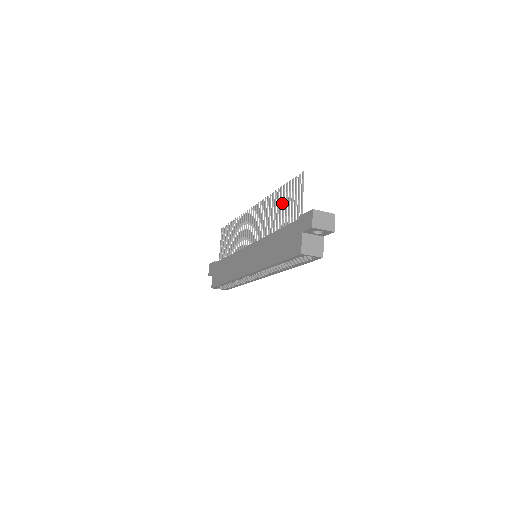
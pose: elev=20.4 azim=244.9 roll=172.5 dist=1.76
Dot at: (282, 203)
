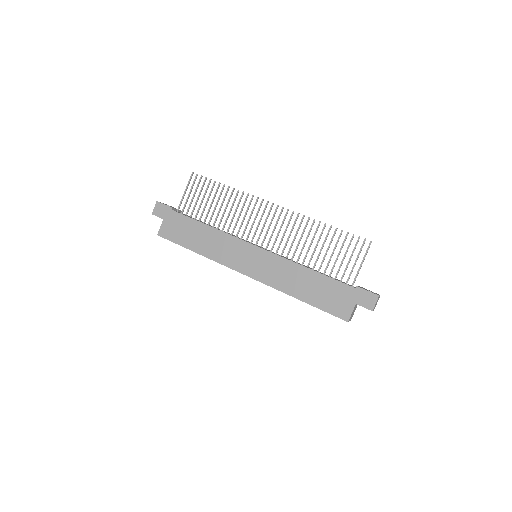
Dot at: (329, 245)
